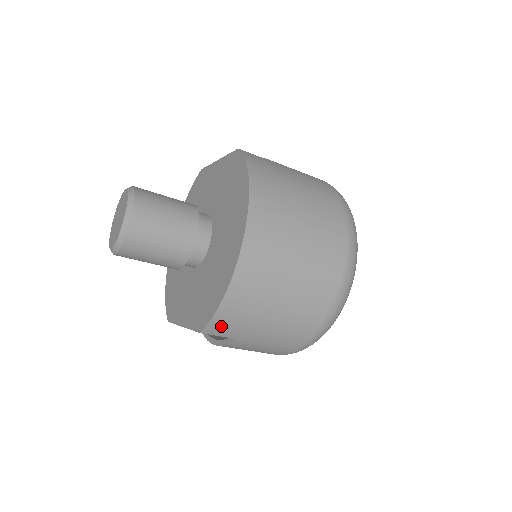
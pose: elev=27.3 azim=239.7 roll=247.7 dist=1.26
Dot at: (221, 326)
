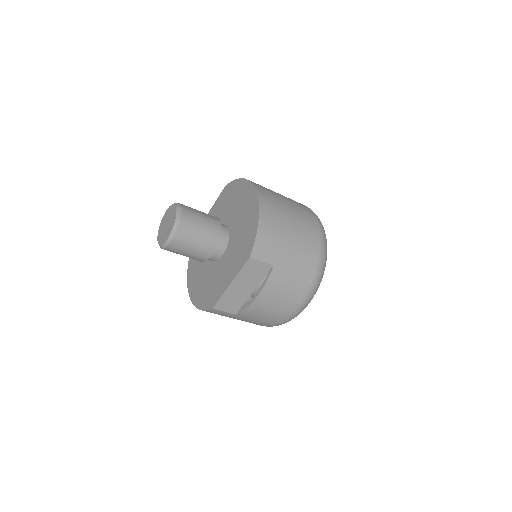
Dot at: (262, 247)
